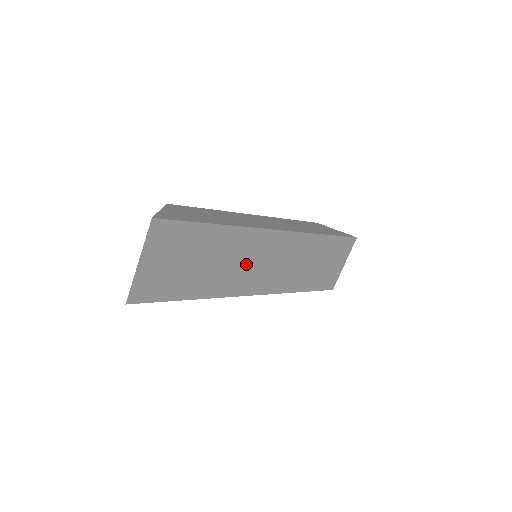
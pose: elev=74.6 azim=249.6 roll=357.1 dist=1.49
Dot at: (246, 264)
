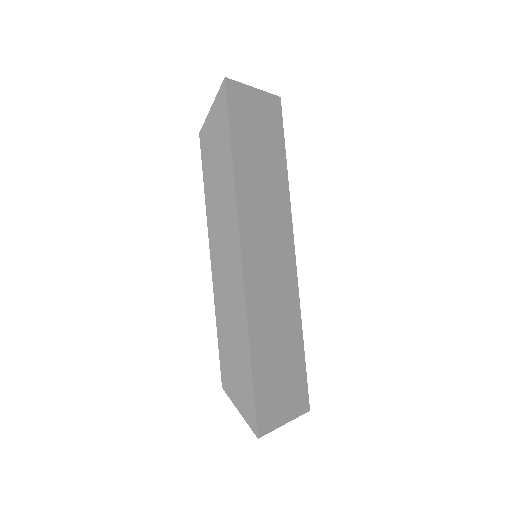
Dot at: (266, 221)
